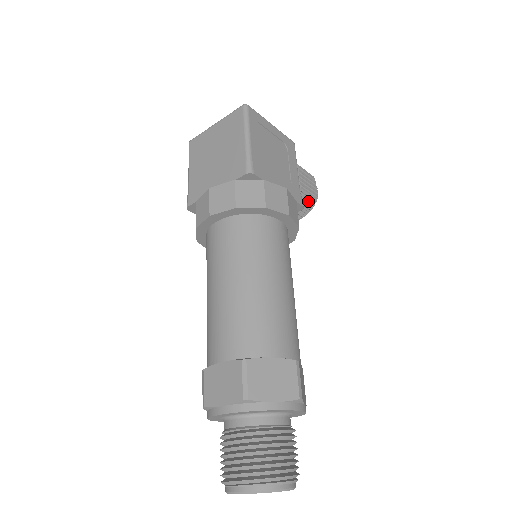
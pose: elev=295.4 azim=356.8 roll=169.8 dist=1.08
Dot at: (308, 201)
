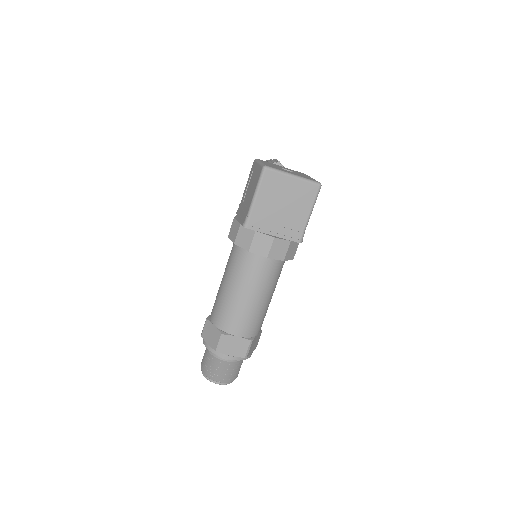
Dot at: occluded
